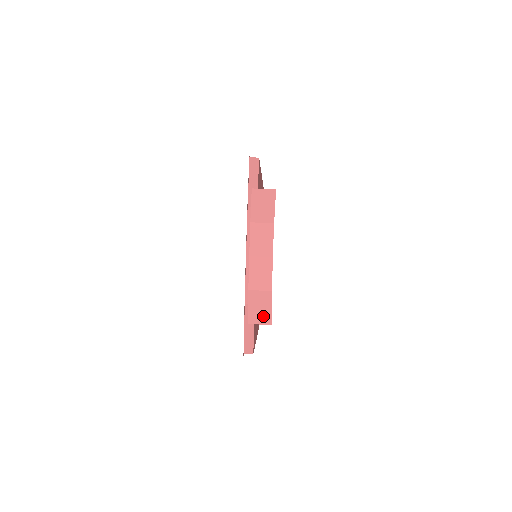
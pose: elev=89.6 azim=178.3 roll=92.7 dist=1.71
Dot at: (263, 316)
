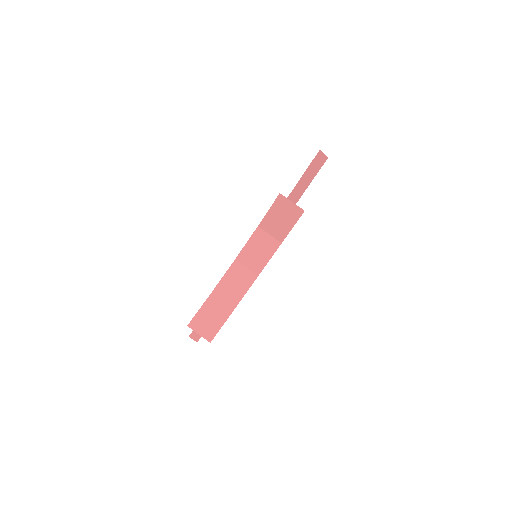
Dot at: (208, 328)
